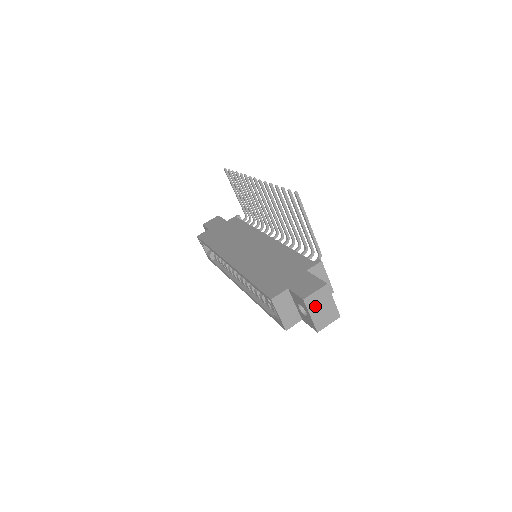
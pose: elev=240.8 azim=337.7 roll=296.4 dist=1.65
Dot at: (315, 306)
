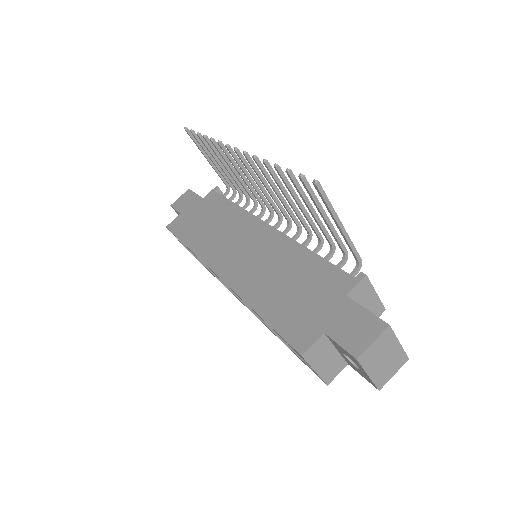
Dot at: (374, 360)
